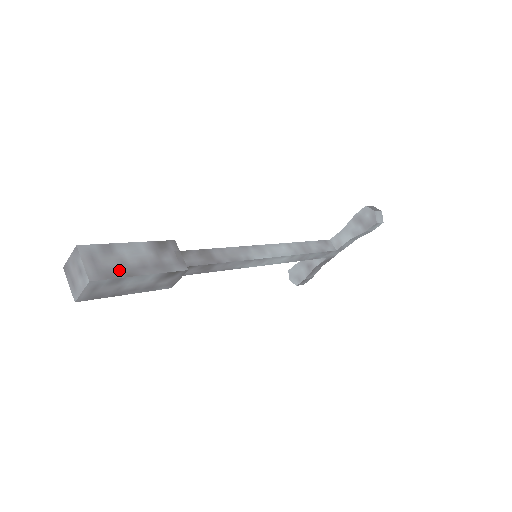
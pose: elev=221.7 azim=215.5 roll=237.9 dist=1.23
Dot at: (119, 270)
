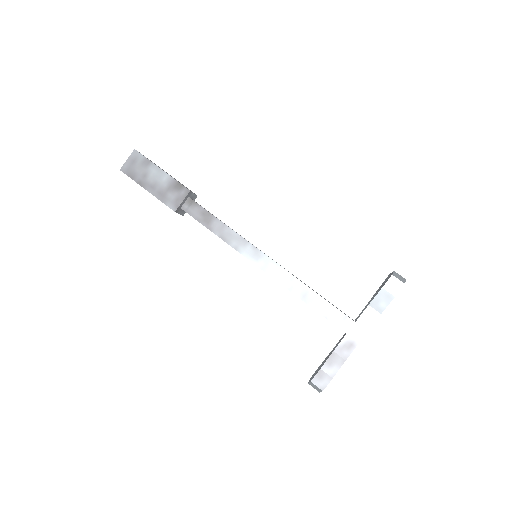
Dot at: occluded
